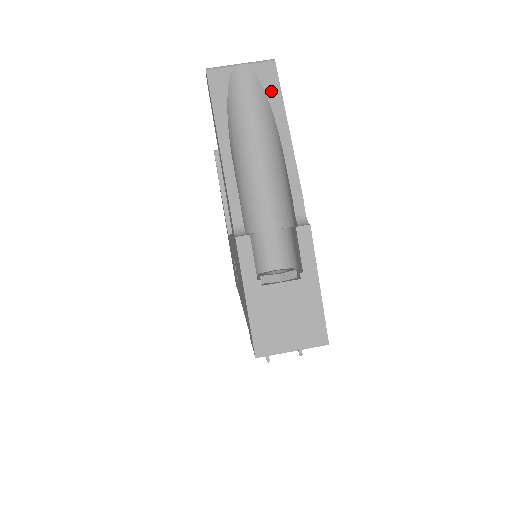
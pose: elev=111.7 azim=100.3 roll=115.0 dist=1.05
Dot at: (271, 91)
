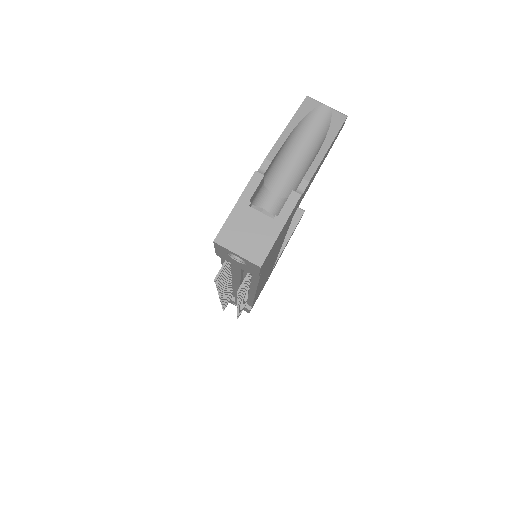
Dot at: (334, 127)
